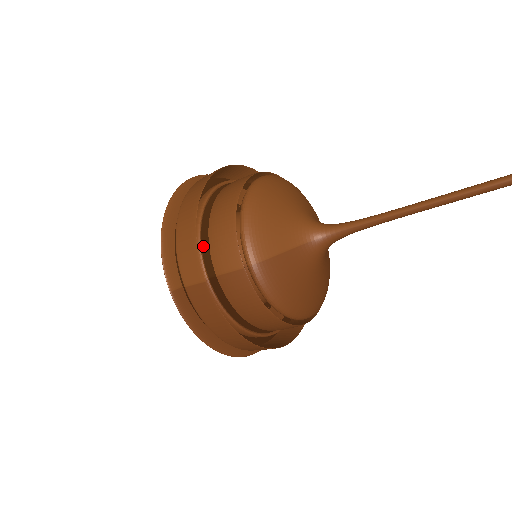
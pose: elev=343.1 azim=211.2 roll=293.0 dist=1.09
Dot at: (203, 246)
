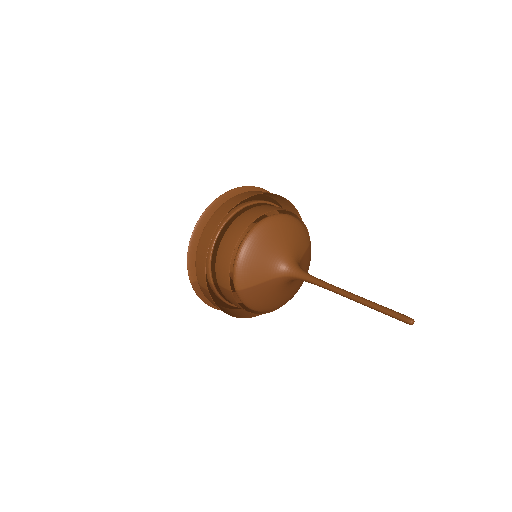
Dot at: (212, 265)
